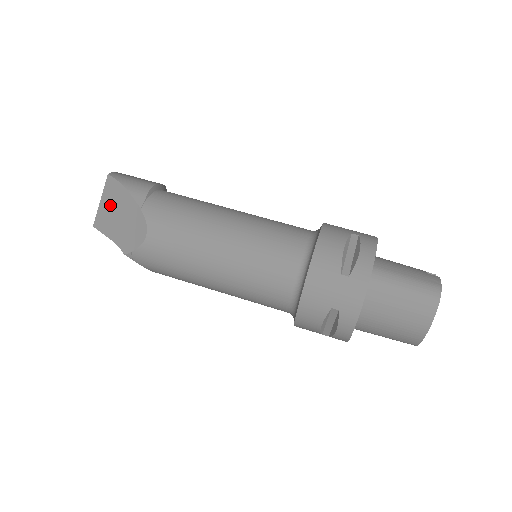
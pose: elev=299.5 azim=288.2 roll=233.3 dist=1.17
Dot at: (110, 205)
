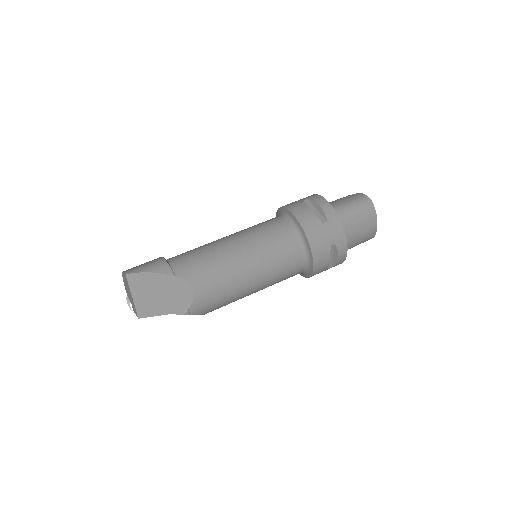
Dot at: (144, 293)
